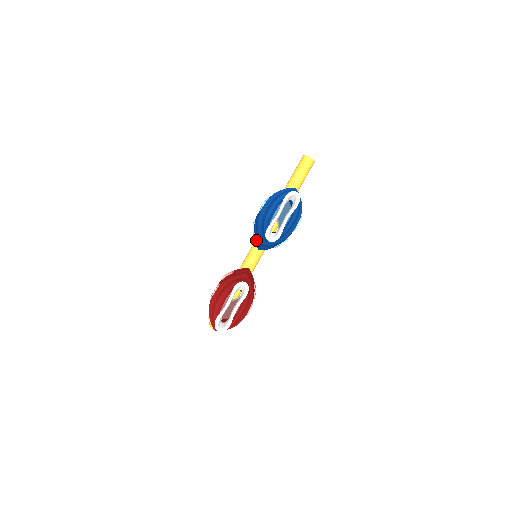
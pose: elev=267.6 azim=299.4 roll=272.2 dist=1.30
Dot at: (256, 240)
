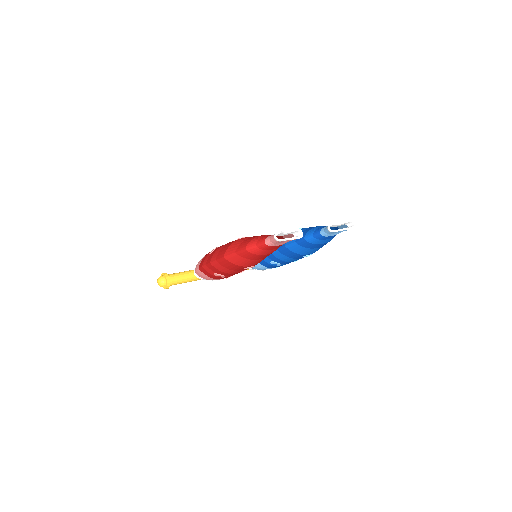
Dot at: occluded
